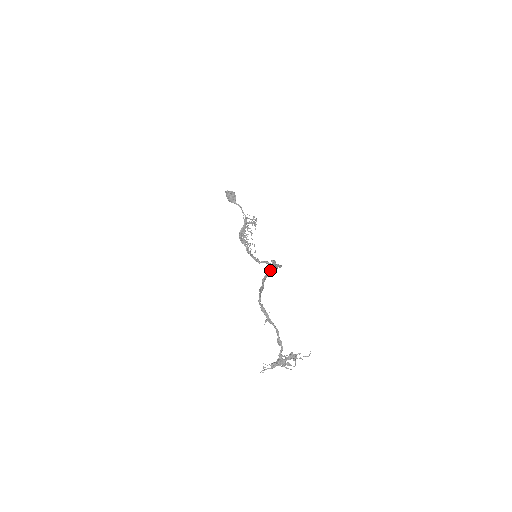
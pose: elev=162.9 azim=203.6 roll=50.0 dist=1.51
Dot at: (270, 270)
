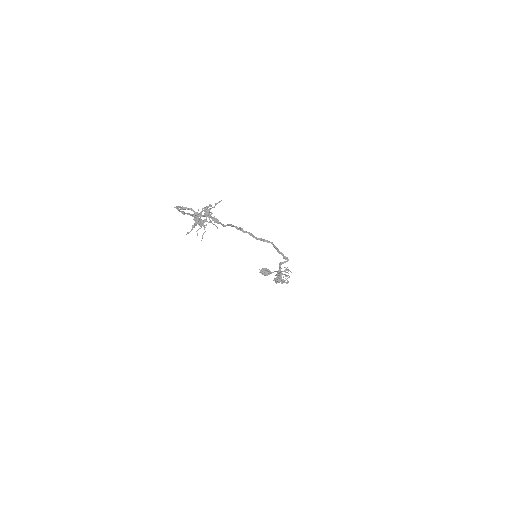
Dot at: (227, 225)
